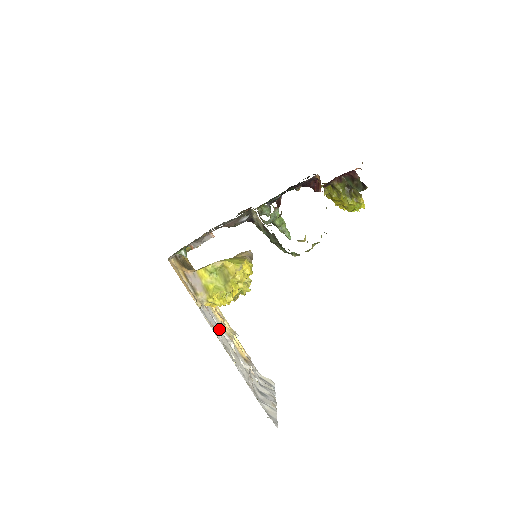
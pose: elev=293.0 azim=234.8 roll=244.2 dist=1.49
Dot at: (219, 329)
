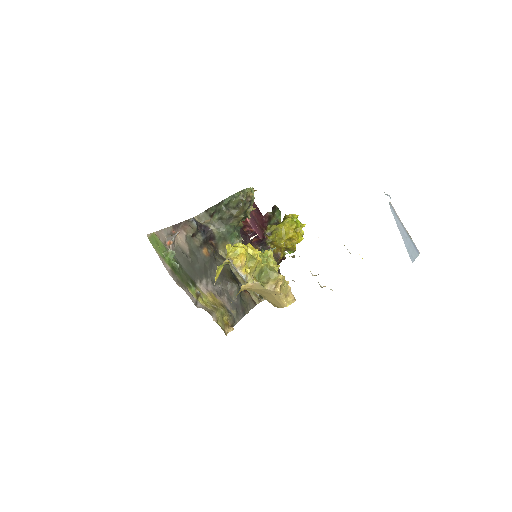
Dot at: occluded
